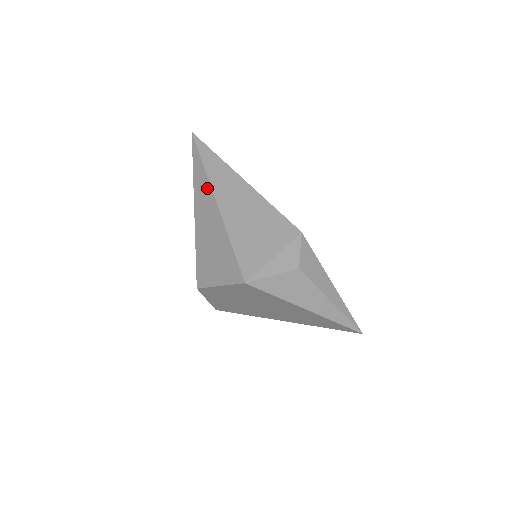
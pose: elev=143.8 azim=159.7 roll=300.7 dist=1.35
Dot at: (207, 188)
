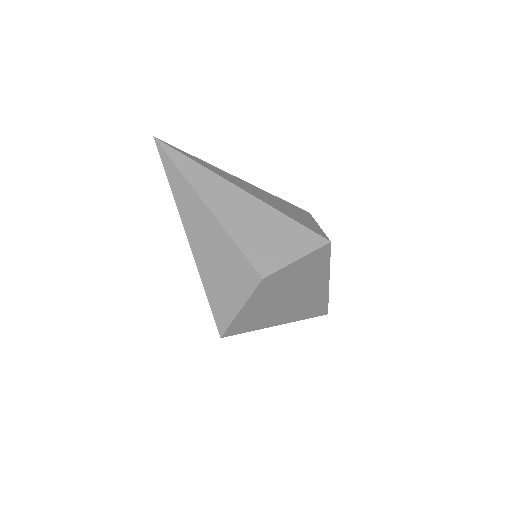
Dot at: (219, 181)
